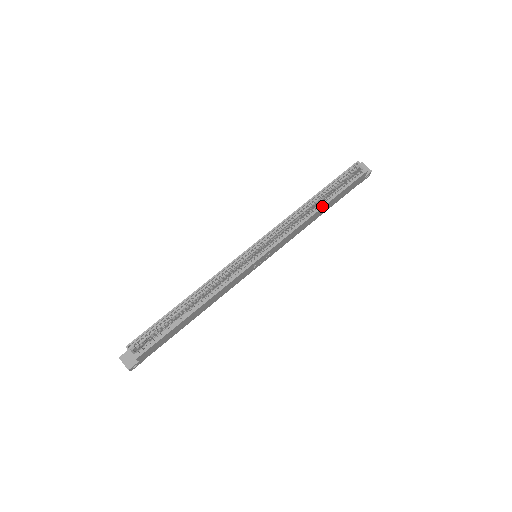
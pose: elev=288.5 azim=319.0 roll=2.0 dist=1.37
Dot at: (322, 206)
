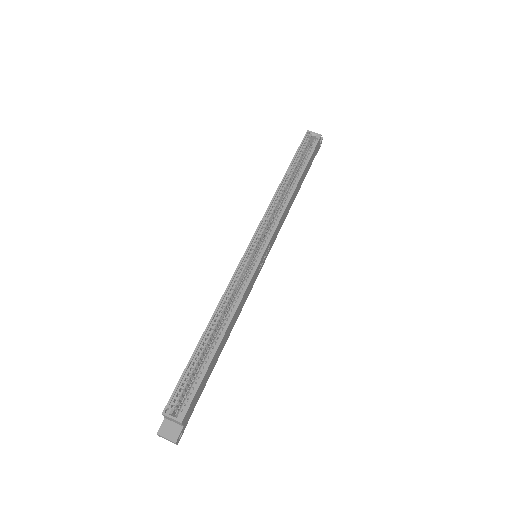
Dot at: (297, 181)
